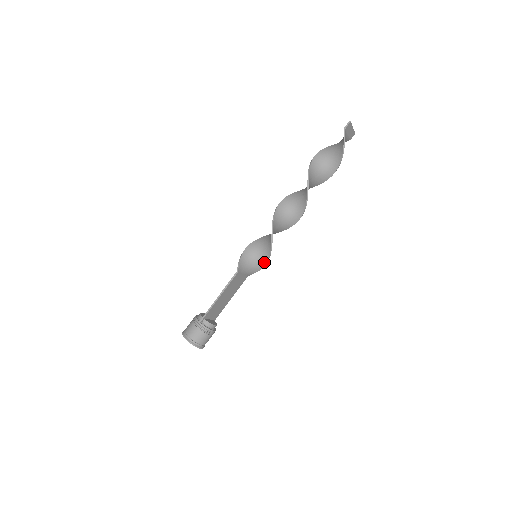
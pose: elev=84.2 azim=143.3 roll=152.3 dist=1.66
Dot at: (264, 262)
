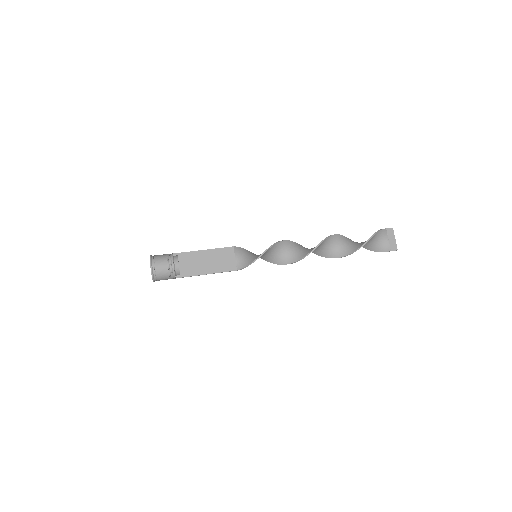
Dot at: (258, 257)
